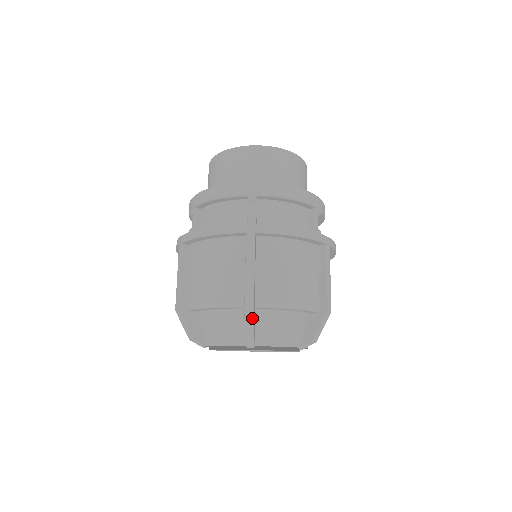
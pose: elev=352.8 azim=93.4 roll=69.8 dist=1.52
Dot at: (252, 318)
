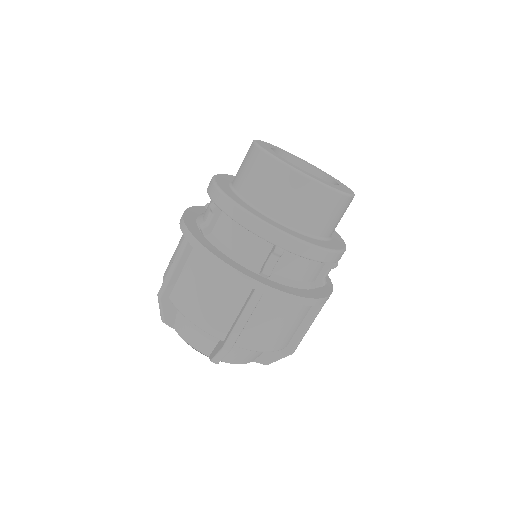
Dot at: (160, 307)
